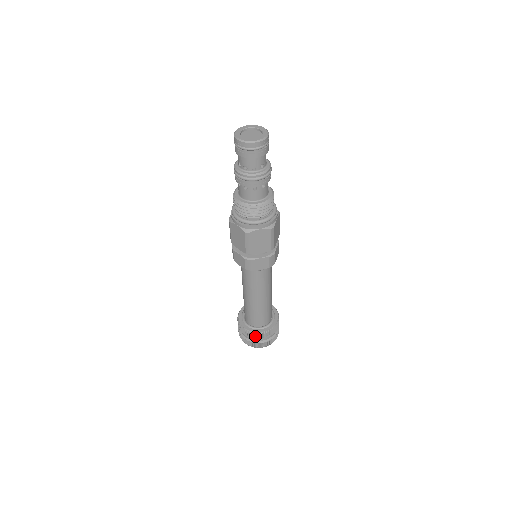
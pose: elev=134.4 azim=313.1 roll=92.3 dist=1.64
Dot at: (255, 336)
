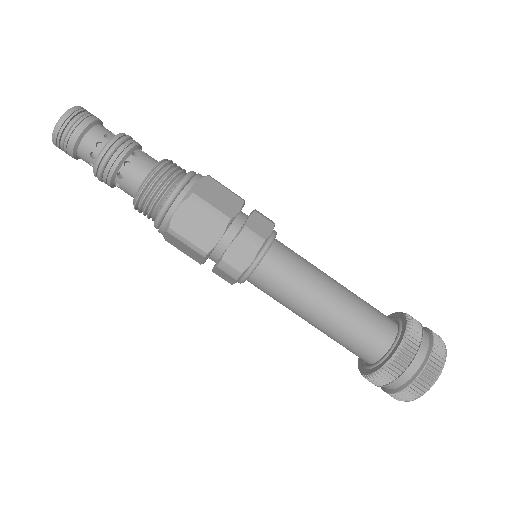
Dot at: (413, 344)
